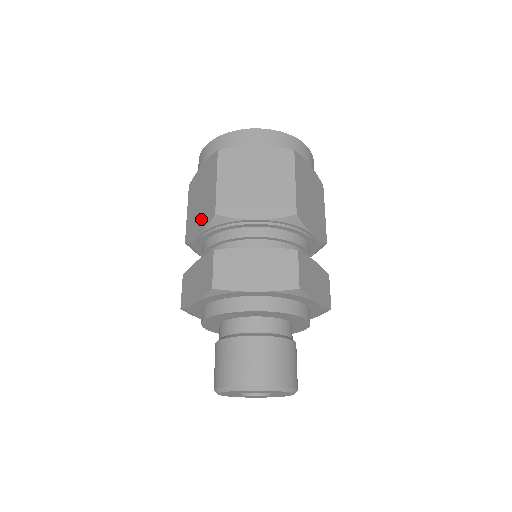
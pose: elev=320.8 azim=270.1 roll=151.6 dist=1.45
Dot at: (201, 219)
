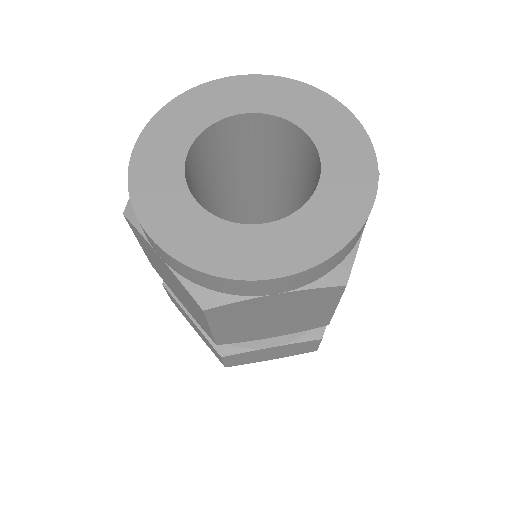
Dot at: occluded
